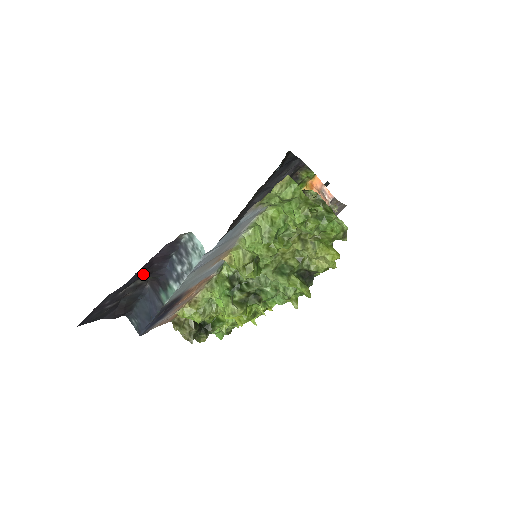
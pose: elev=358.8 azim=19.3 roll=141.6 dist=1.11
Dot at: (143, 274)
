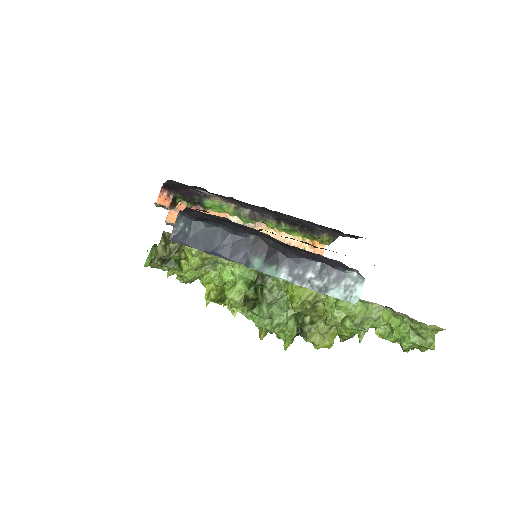
Dot at: occluded
